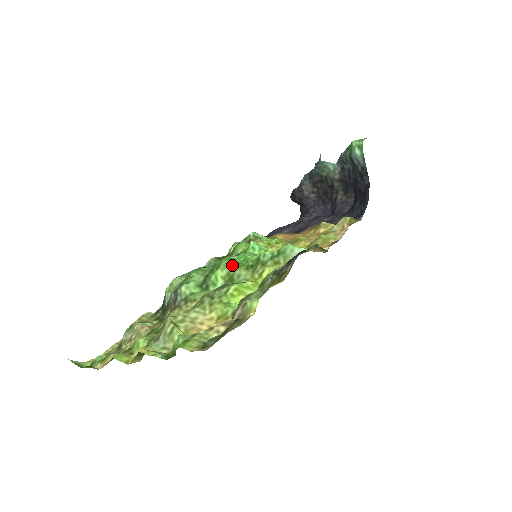
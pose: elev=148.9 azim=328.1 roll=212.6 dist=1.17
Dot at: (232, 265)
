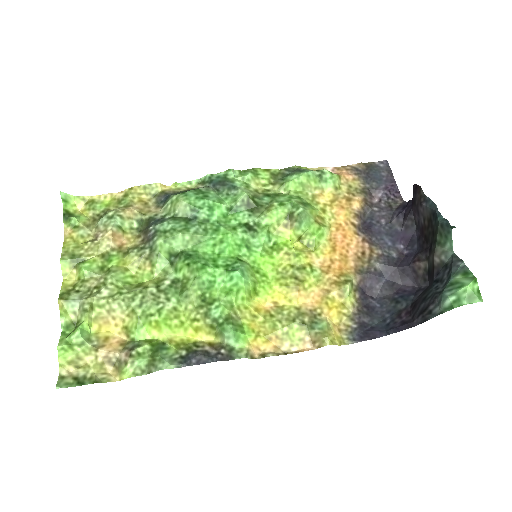
Dot at: (194, 281)
